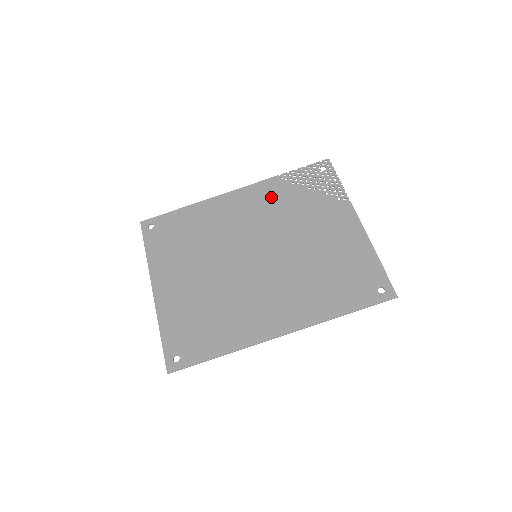
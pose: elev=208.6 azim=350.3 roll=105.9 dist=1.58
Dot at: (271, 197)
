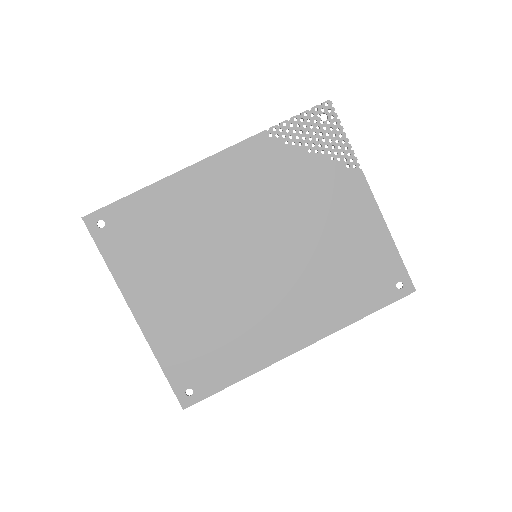
Dot at: (261, 167)
